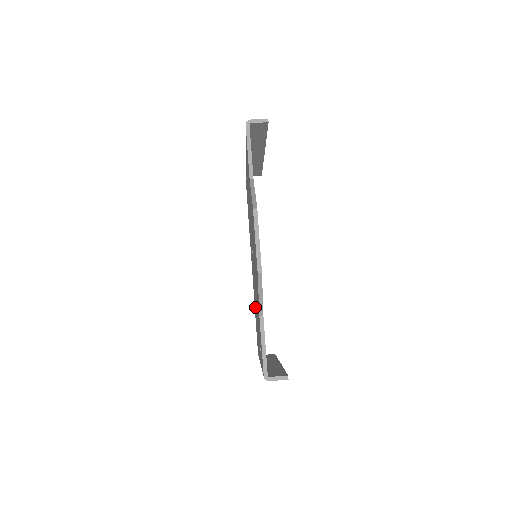
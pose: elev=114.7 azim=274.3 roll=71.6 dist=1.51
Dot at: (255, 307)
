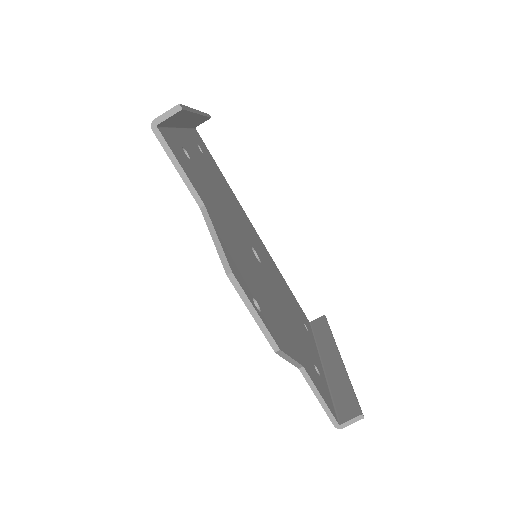
Dot at: occluded
